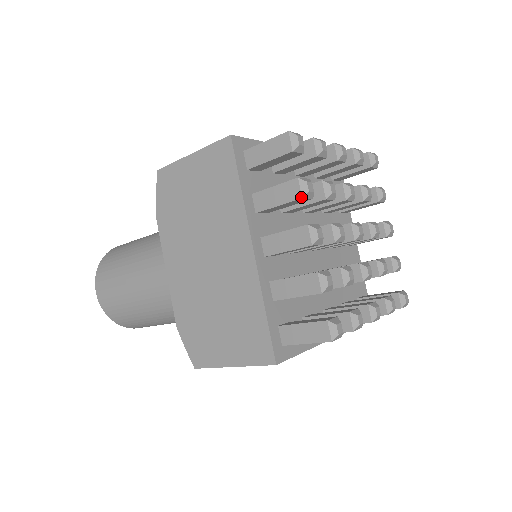
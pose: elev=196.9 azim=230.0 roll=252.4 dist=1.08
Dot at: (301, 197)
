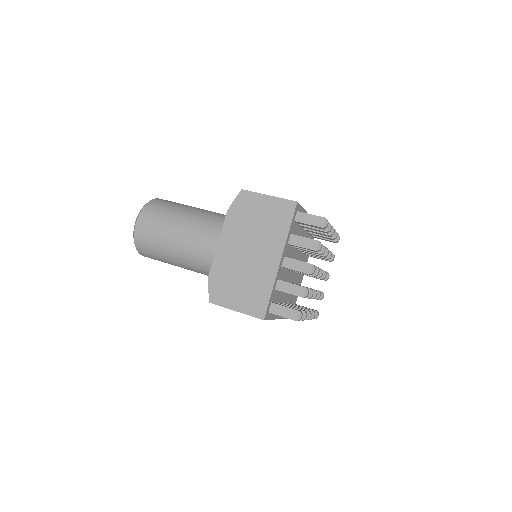
Dot at: (316, 250)
